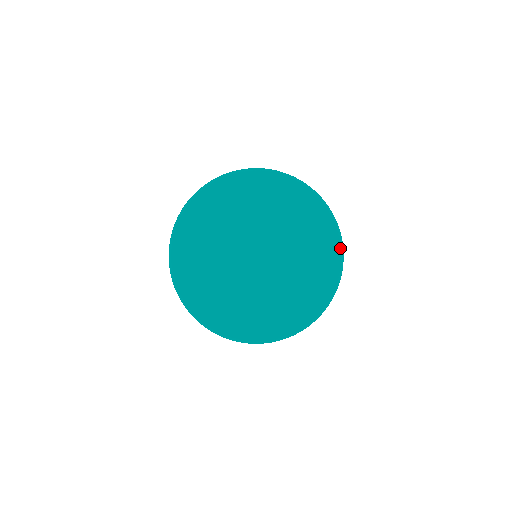
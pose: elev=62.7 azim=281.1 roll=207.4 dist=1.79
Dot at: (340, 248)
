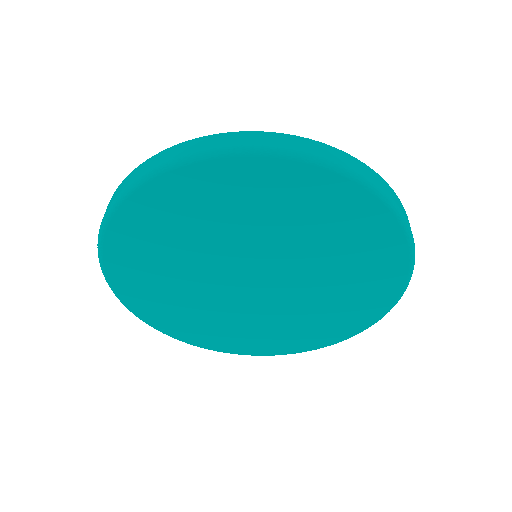
Dot at: (404, 285)
